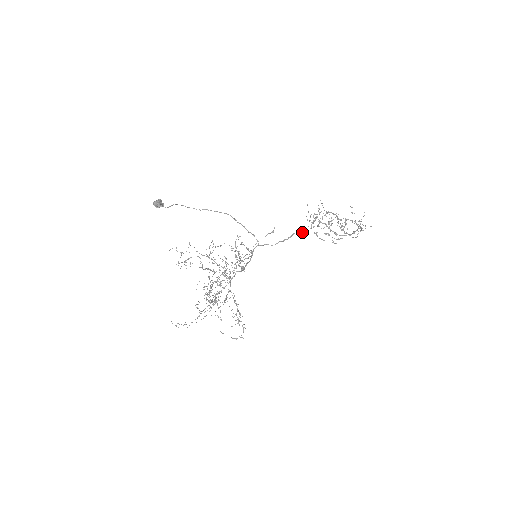
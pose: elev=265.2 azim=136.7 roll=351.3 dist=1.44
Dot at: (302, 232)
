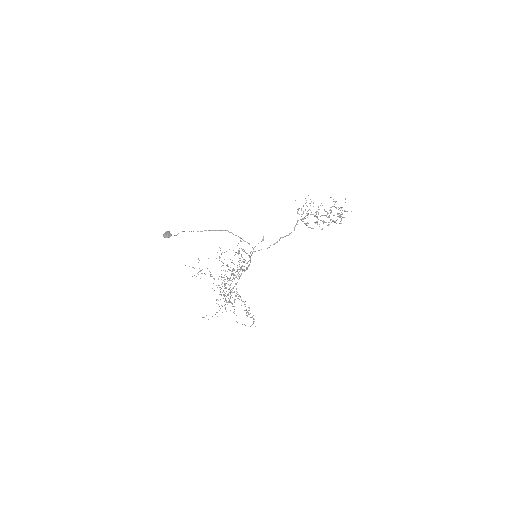
Dot at: (287, 235)
